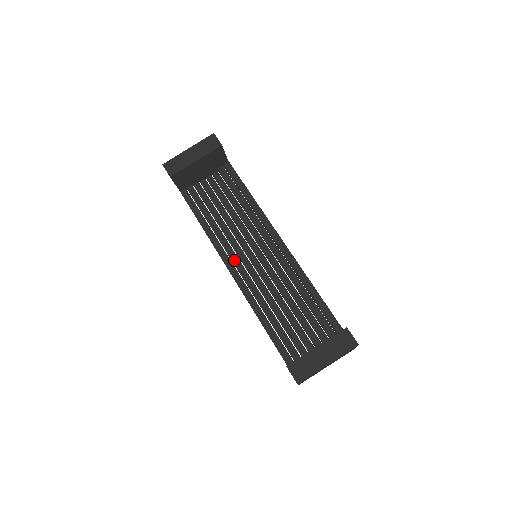
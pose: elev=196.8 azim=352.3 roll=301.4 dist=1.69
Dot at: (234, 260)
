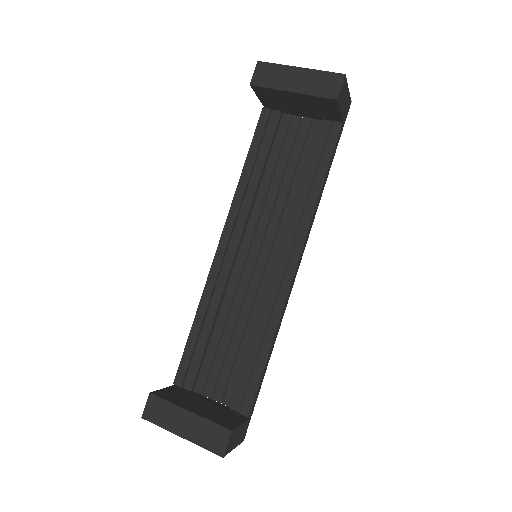
Dot at: (235, 236)
